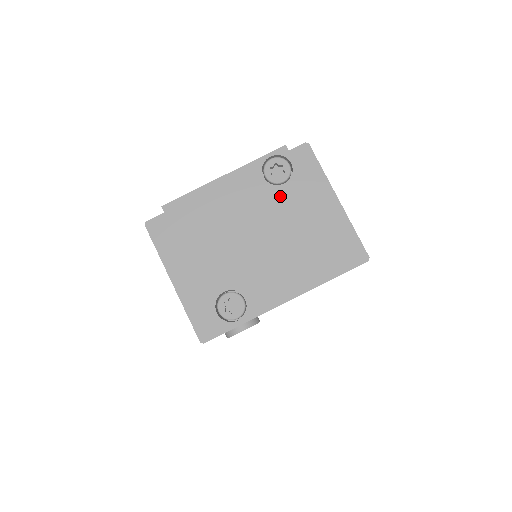
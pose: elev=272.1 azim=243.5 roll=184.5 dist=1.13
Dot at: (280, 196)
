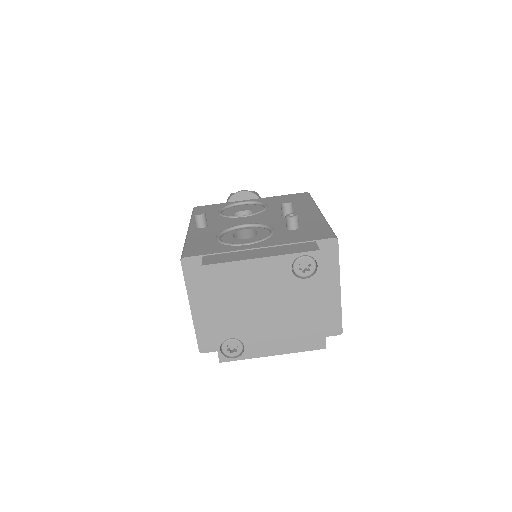
Dot at: (298, 287)
